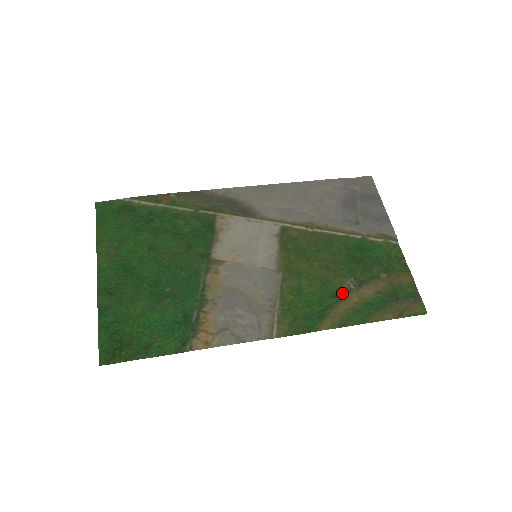
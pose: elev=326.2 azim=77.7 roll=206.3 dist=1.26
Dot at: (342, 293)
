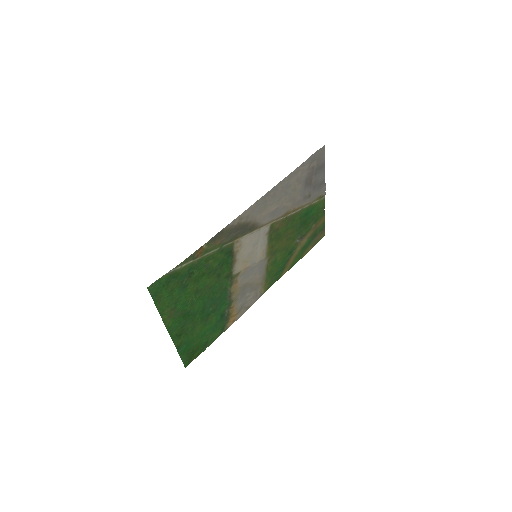
Dot at: (294, 250)
